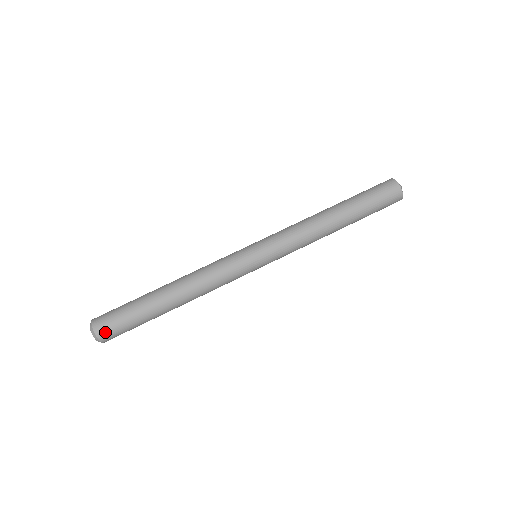
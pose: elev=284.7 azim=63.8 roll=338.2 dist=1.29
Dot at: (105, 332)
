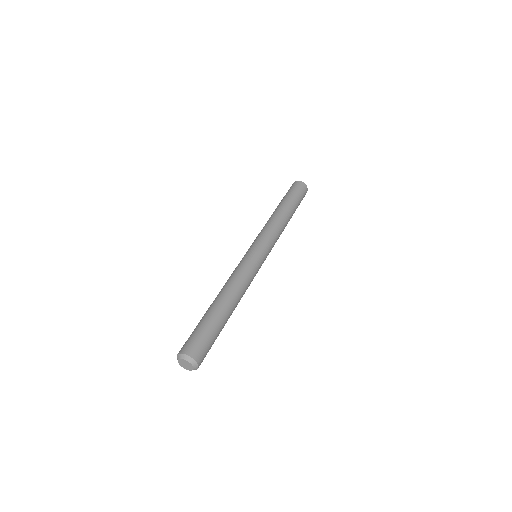
Dot at: (186, 347)
